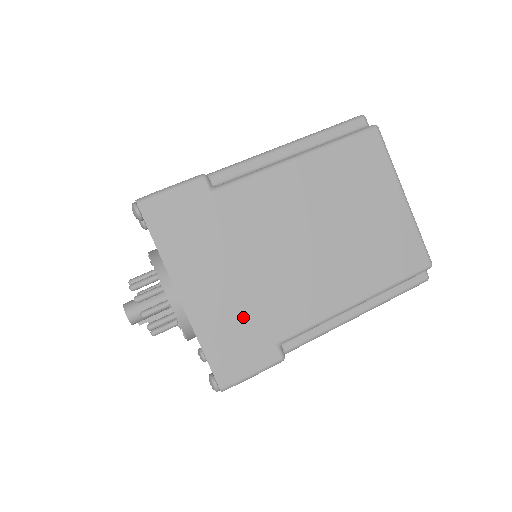
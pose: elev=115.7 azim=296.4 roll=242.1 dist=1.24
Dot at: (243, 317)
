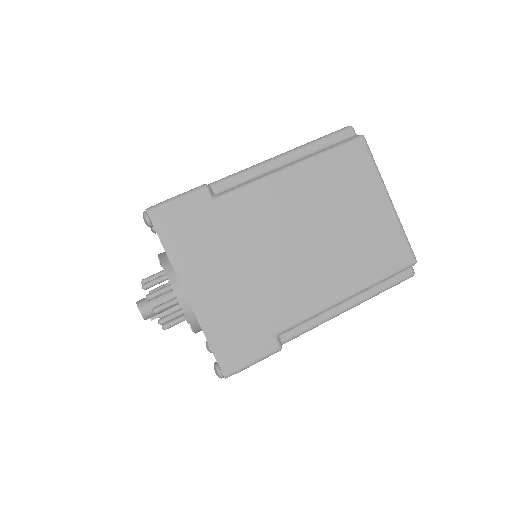
Dot at: (243, 312)
